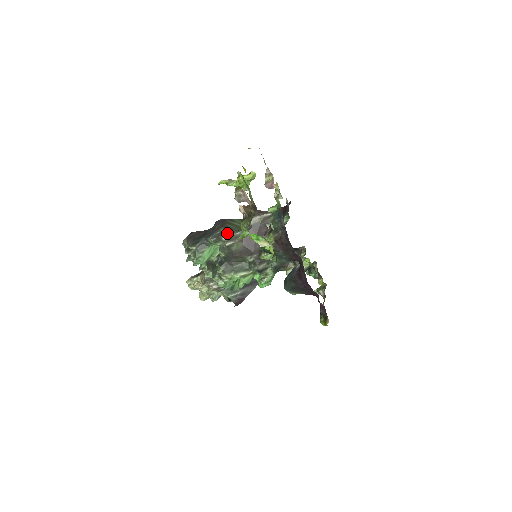
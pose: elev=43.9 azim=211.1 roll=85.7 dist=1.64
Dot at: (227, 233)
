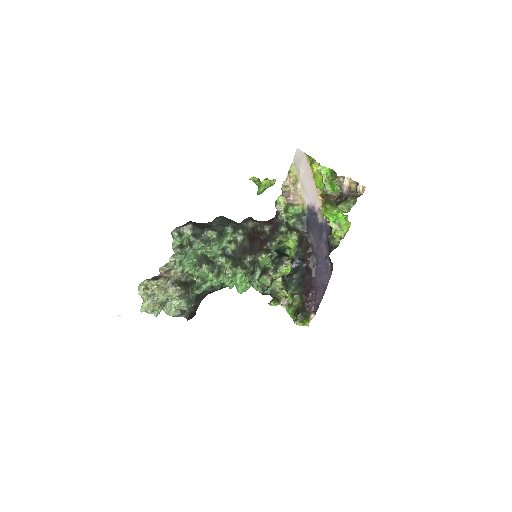
Dot at: (241, 227)
